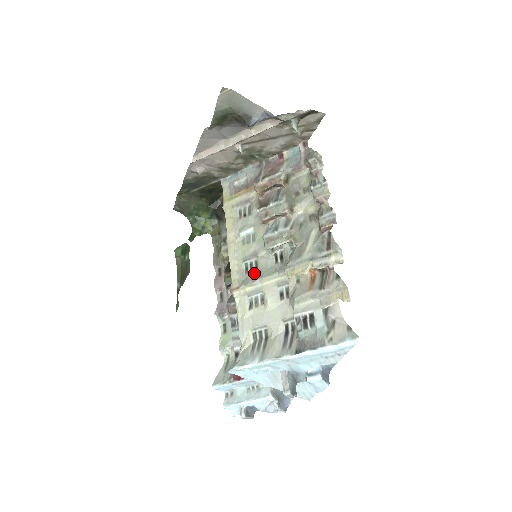
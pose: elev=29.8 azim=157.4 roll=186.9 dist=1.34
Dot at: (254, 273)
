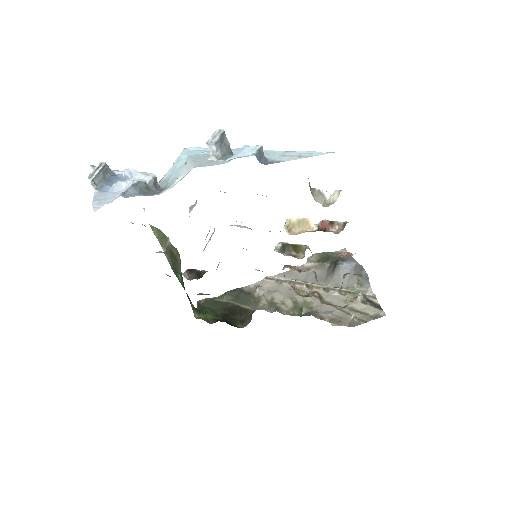
Dot at: occluded
